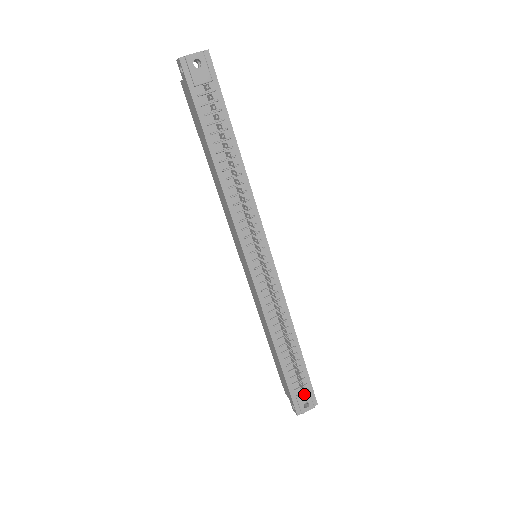
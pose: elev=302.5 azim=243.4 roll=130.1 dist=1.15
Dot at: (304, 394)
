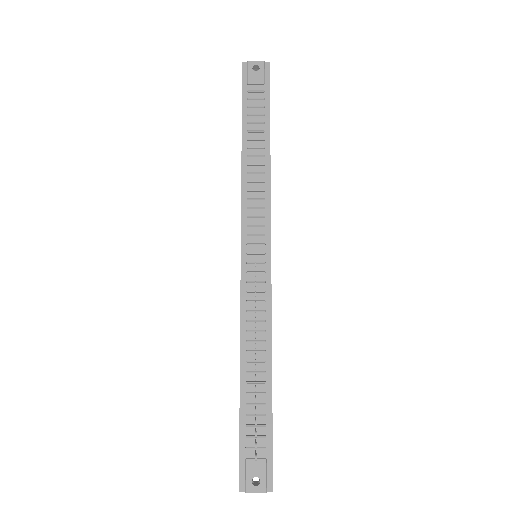
Dot at: occluded
